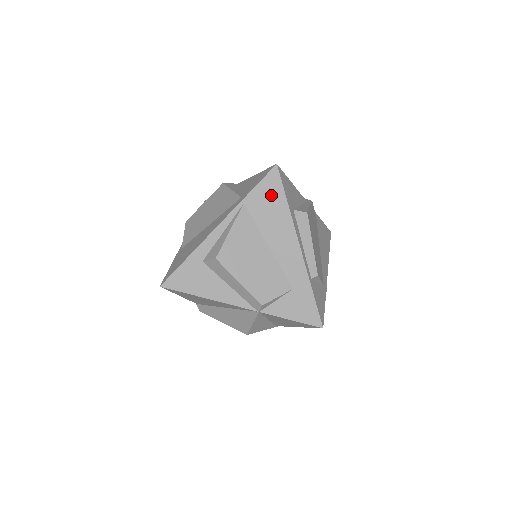
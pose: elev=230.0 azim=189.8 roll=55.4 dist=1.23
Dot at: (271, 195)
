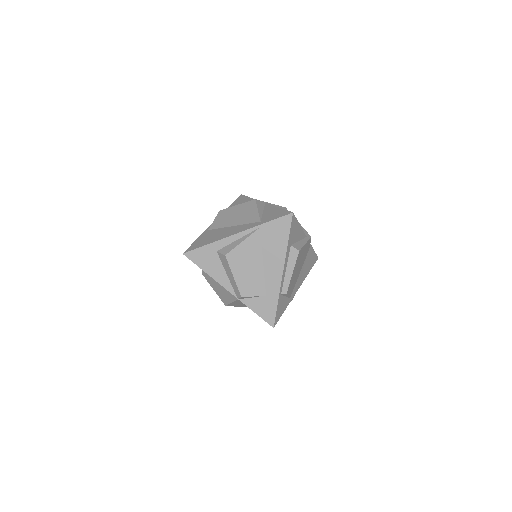
Dot at: (280, 231)
